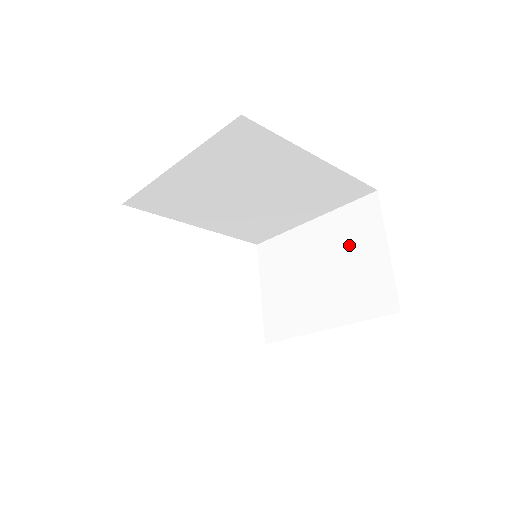
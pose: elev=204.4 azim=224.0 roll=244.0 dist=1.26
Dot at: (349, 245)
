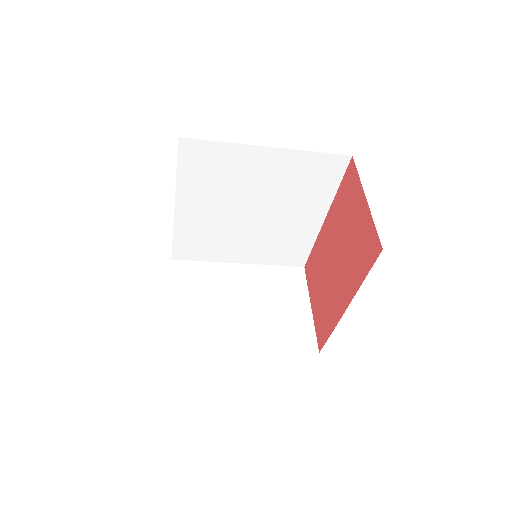
Dot at: (277, 294)
